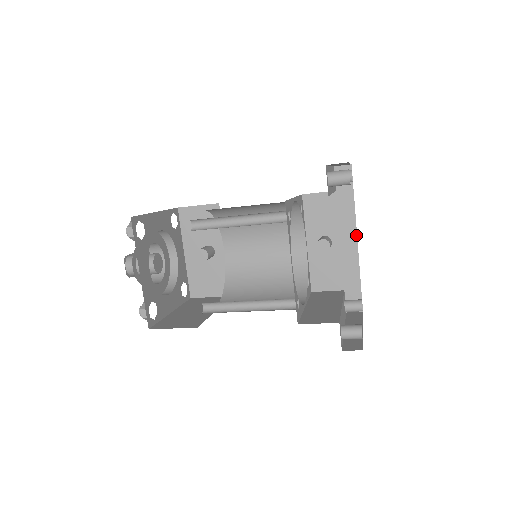
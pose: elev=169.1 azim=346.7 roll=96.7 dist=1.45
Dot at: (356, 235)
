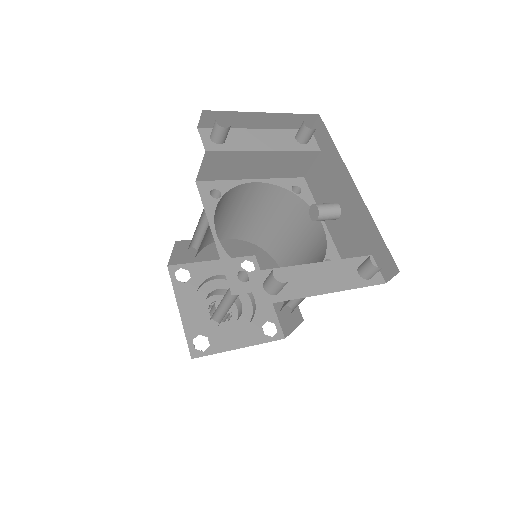
Dot at: (352, 181)
